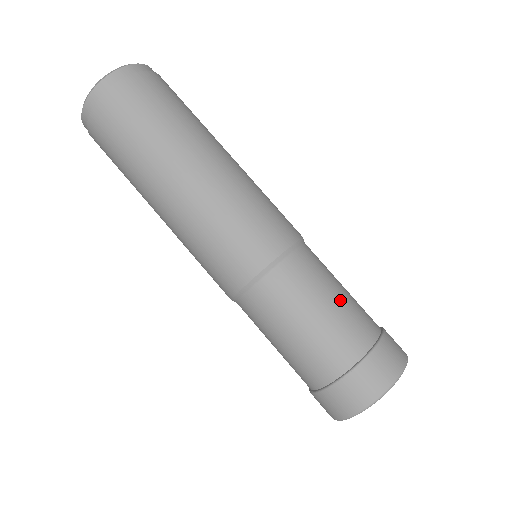
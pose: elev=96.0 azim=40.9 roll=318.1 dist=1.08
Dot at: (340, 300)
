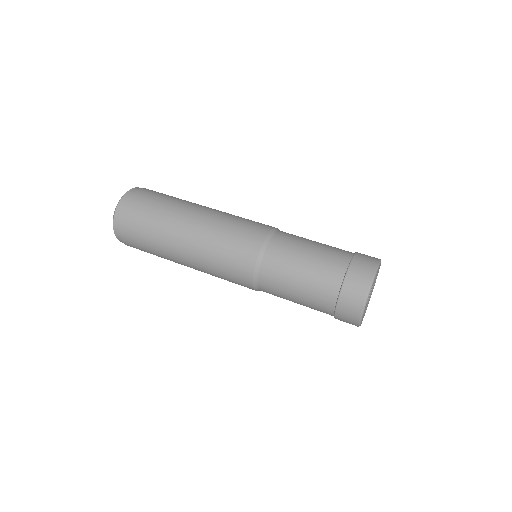
Dot at: (315, 248)
